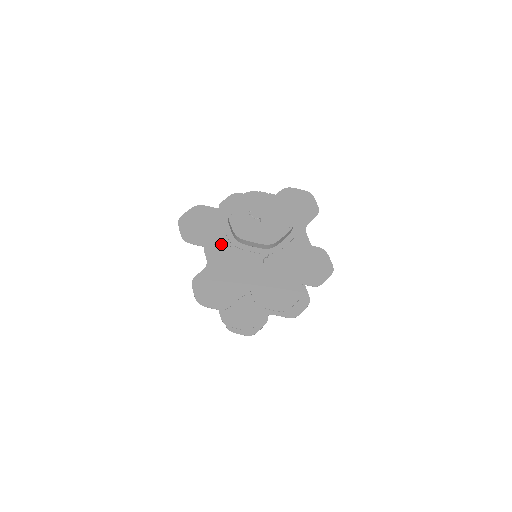
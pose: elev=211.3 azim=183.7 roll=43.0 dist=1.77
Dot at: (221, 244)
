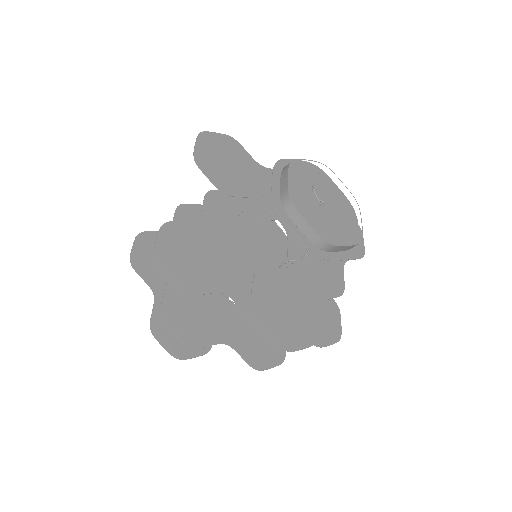
Dot at: (224, 209)
